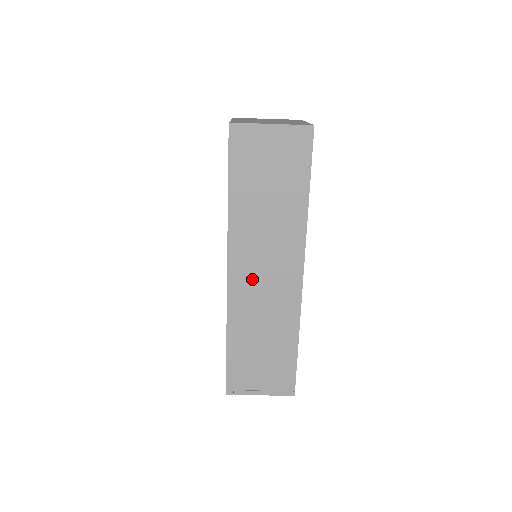
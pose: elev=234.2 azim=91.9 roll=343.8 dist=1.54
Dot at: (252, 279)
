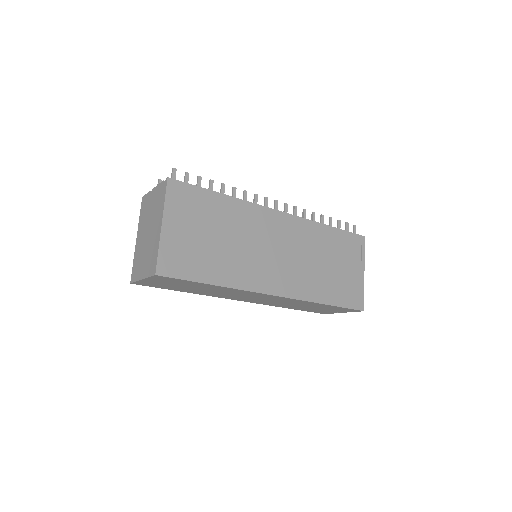
Dot at: (254, 300)
